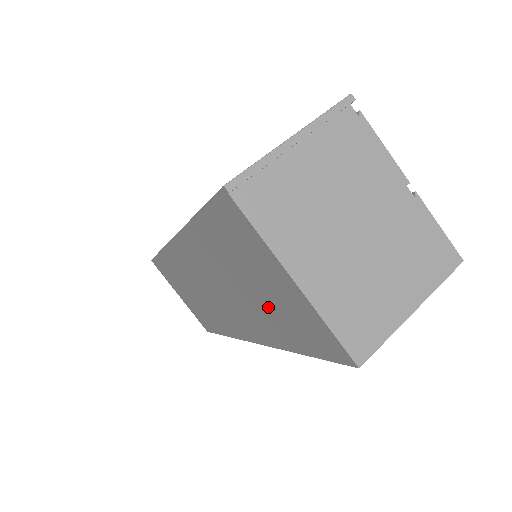
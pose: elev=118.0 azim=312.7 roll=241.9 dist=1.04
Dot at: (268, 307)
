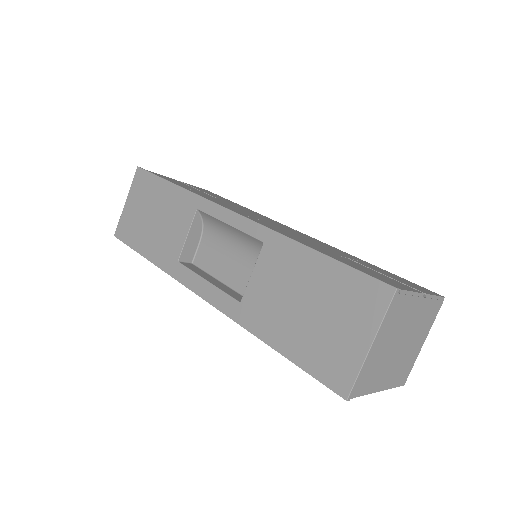
Dot at: occluded
